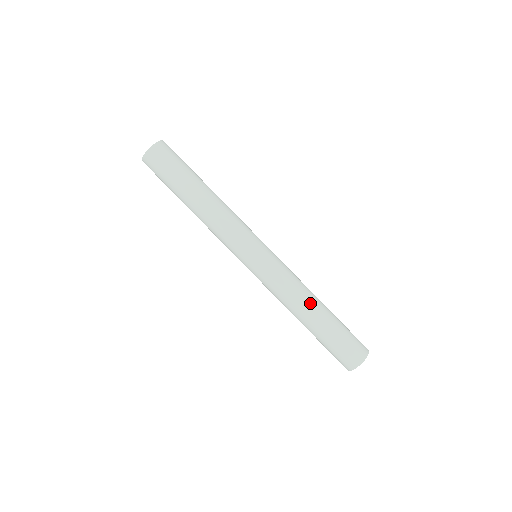
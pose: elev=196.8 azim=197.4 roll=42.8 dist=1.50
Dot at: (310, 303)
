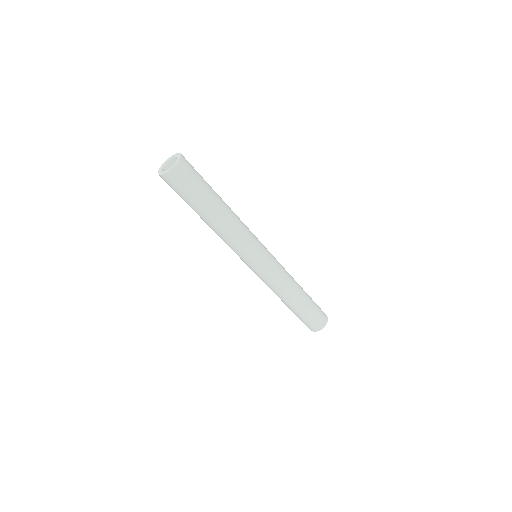
Dot at: (297, 290)
